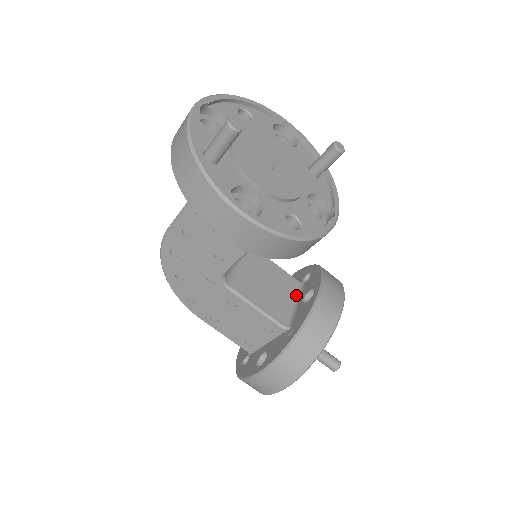
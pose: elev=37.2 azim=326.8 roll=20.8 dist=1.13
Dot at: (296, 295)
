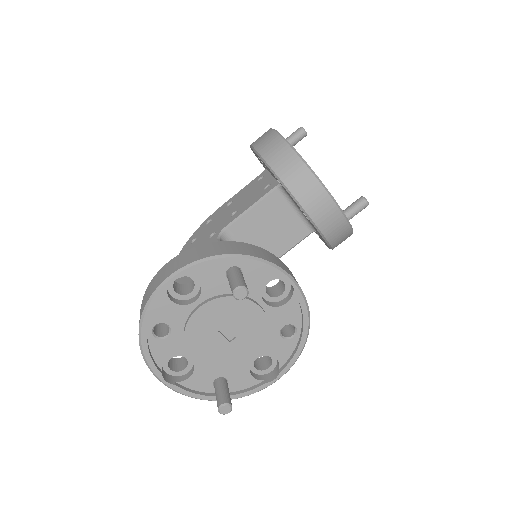
Dot at: occluded
